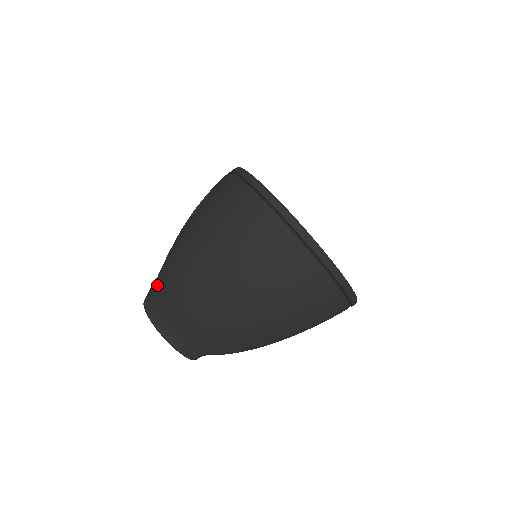
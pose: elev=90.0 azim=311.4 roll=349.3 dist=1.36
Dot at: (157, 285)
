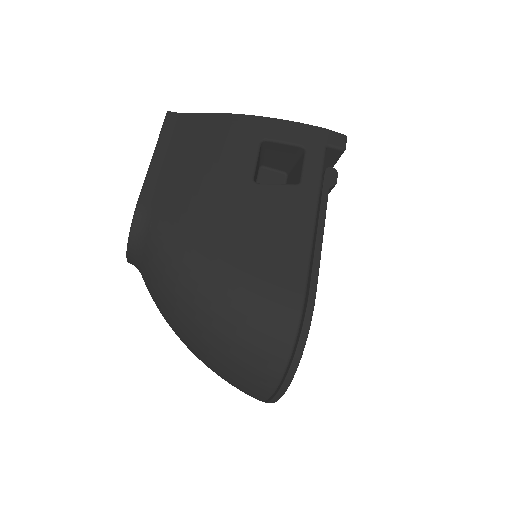
Dot at: (161, 241)
